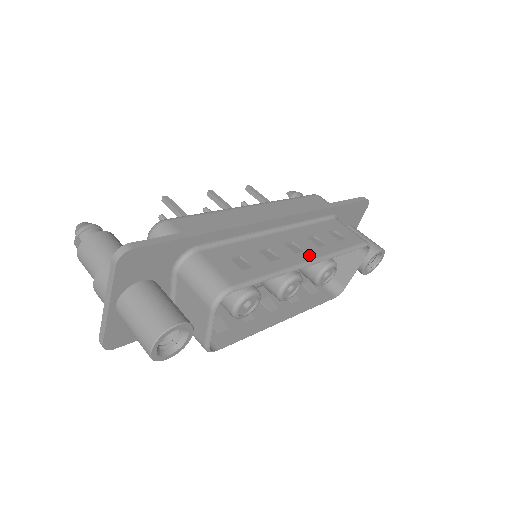
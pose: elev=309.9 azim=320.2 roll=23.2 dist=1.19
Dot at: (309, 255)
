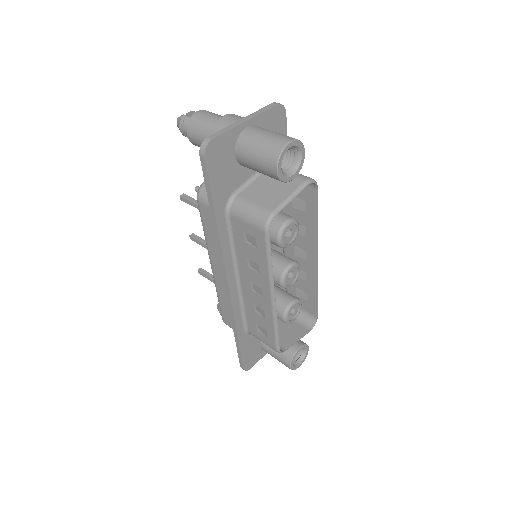
Dot at: (313, 260)
